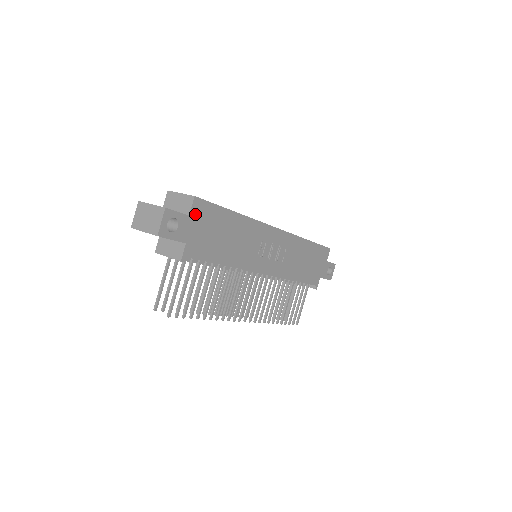
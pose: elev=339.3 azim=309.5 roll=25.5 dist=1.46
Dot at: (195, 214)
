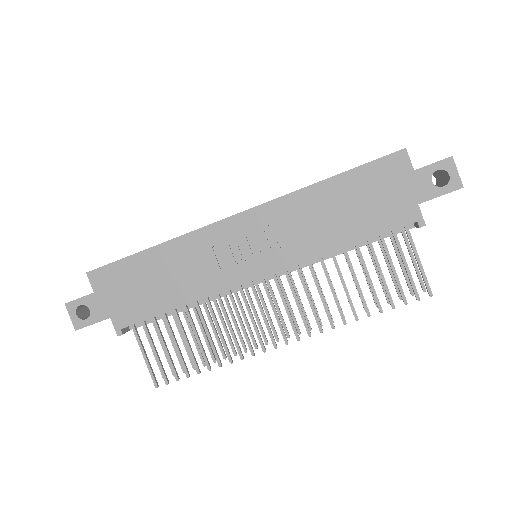
Dot at: (100, 287)
